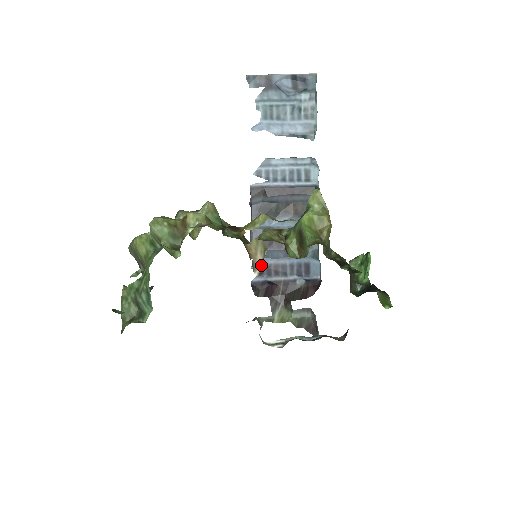
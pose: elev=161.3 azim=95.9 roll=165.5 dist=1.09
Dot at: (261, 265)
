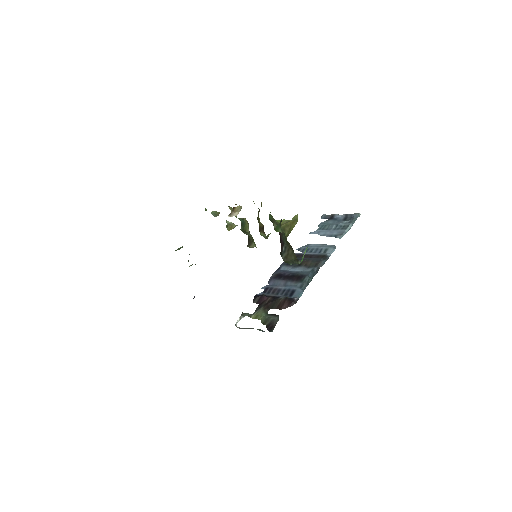
Dot at: (268, 287)
